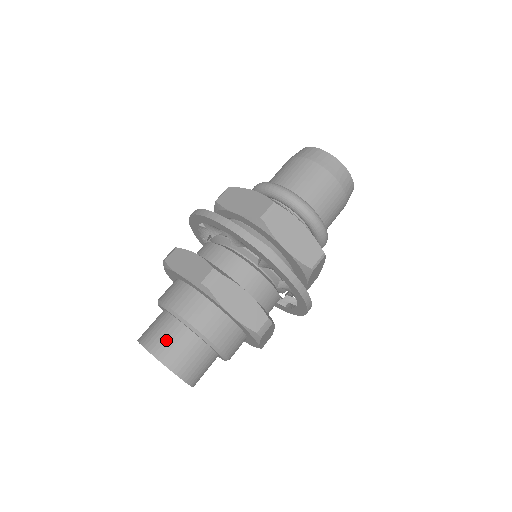
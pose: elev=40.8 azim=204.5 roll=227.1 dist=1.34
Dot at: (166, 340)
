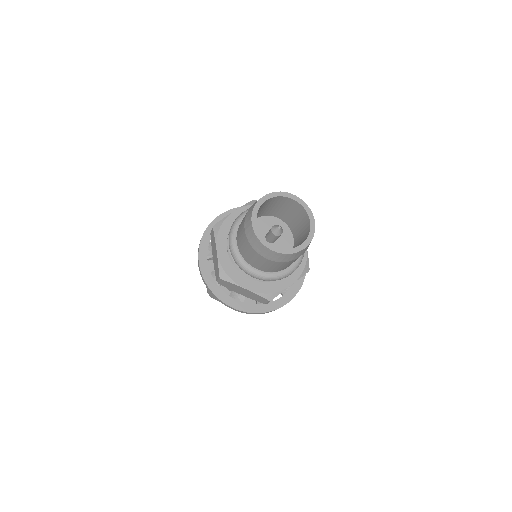
Dot at: occluded
